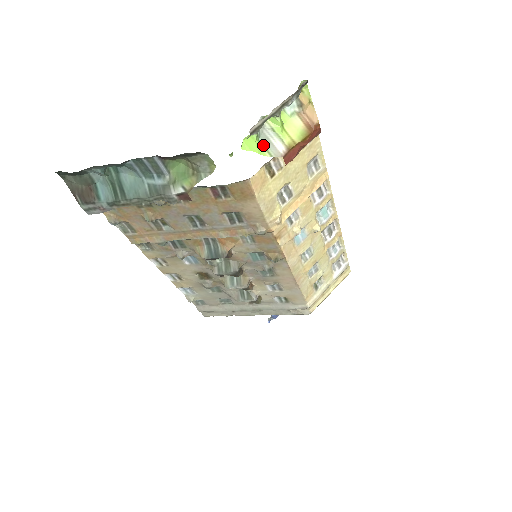
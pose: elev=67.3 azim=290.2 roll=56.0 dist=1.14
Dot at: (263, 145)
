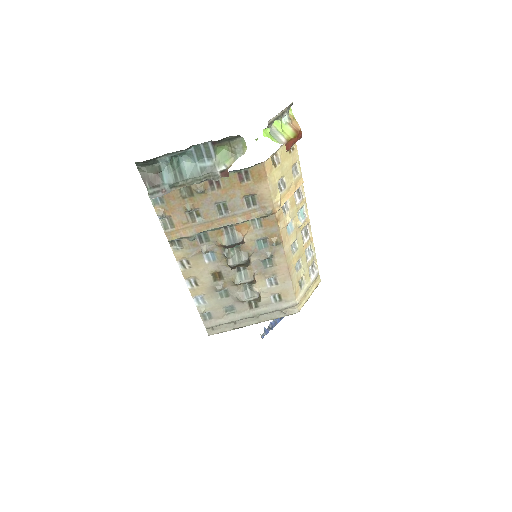
Dot at: (273, 137)
